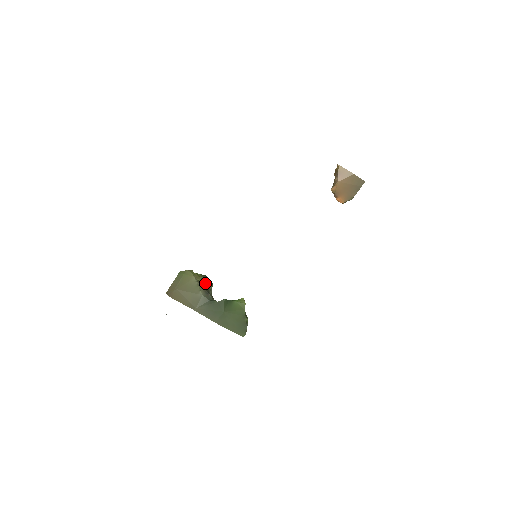
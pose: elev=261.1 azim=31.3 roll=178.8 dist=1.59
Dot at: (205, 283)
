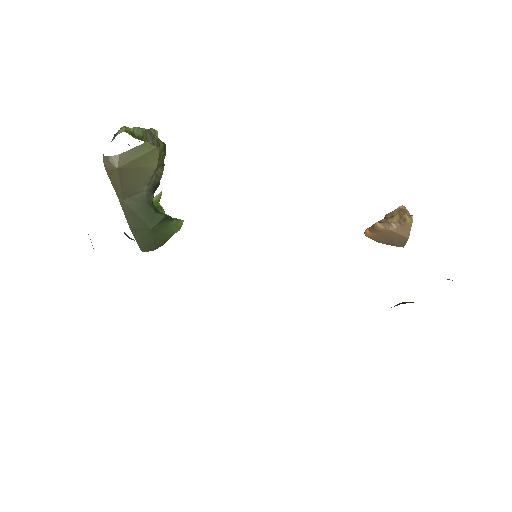
Dot at: occluded
